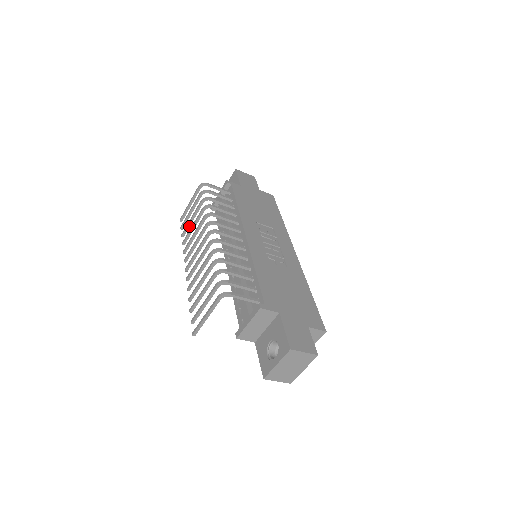
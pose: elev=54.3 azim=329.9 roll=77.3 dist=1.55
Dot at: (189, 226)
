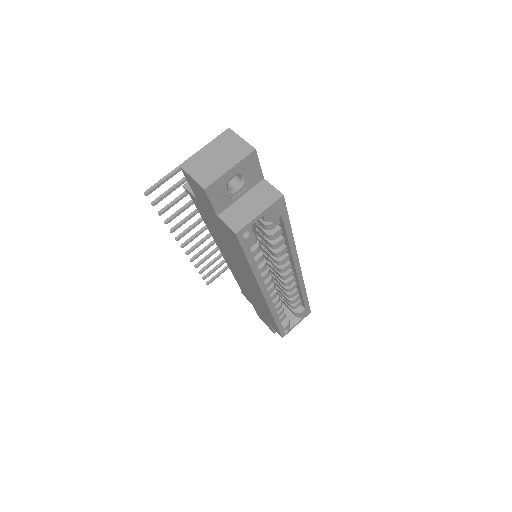
Dot at: (212, 263)
